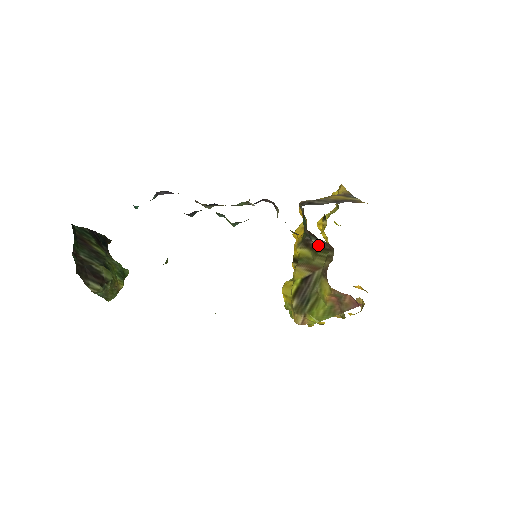
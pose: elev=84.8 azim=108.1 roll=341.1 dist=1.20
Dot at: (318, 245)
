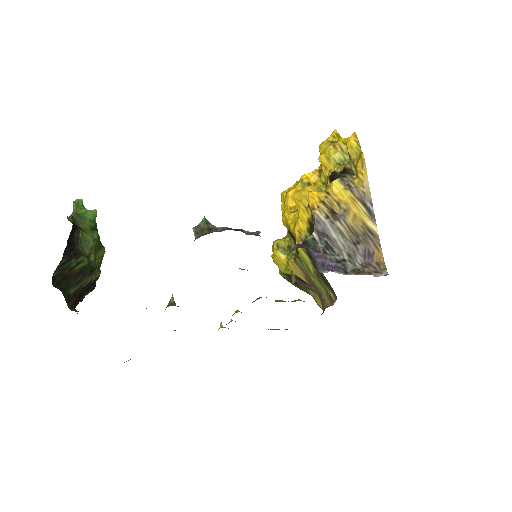
Dot at: (322, 275)
